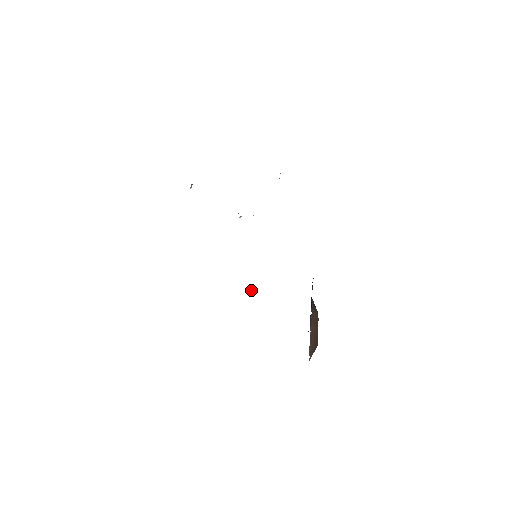
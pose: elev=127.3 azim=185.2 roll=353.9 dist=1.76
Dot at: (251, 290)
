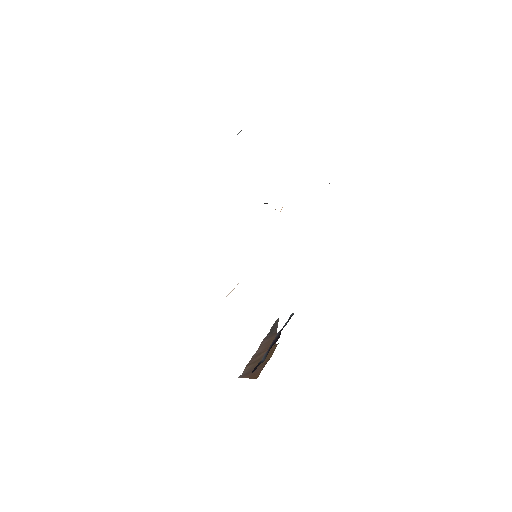
Dot at: occluded
